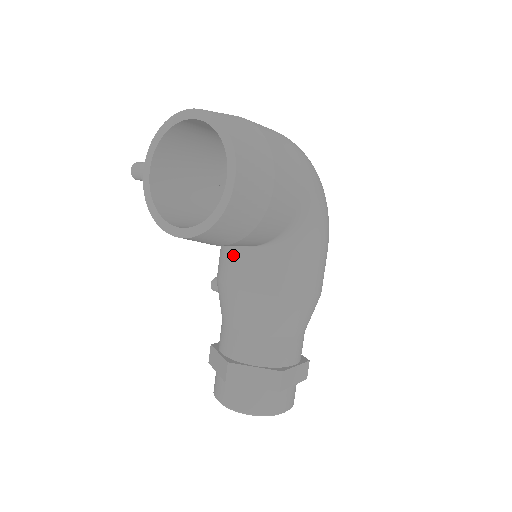
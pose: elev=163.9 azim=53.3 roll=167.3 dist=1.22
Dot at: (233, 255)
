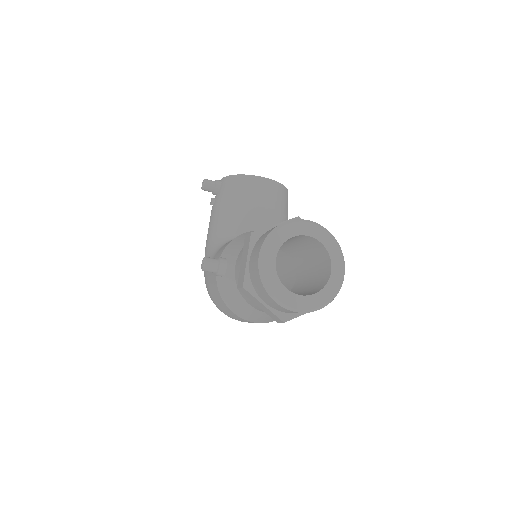
Dot at: occluded
